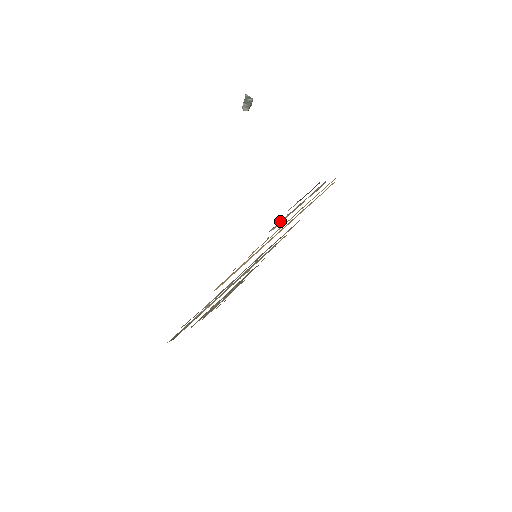
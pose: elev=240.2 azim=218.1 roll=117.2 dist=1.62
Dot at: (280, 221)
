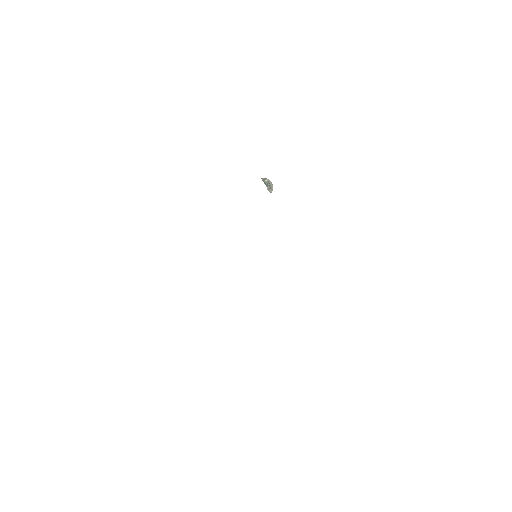
Dot at: occluded
